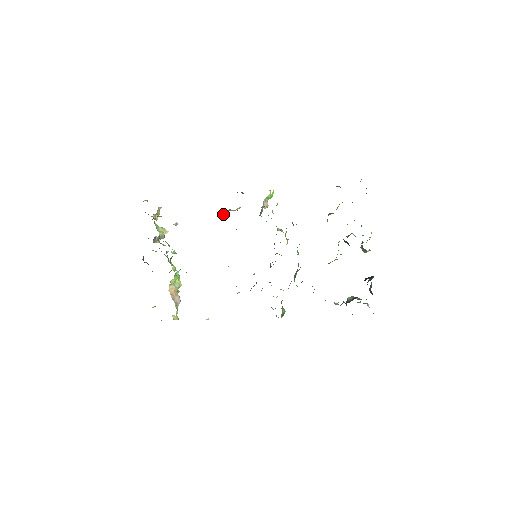
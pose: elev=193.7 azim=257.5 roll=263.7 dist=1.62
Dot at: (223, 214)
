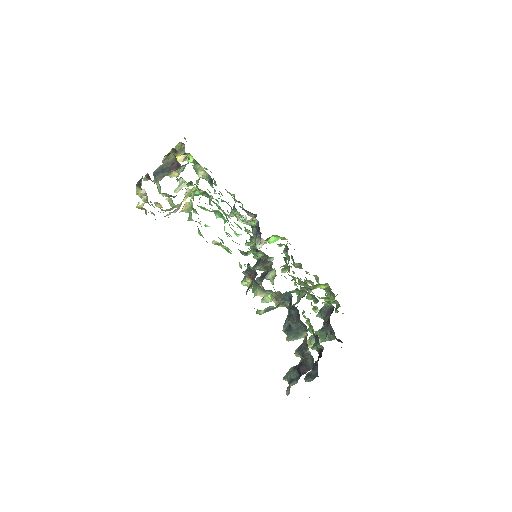
Dot at: occluded
